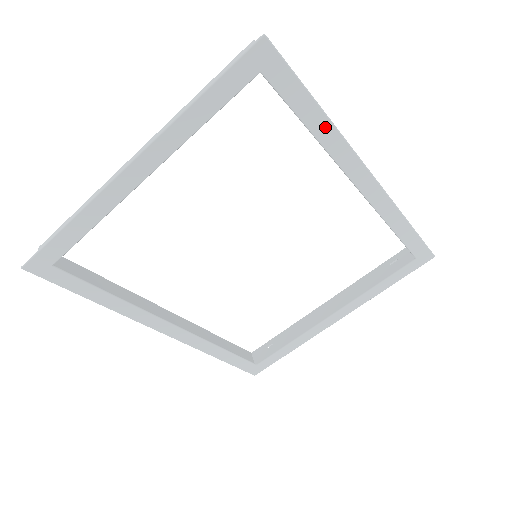
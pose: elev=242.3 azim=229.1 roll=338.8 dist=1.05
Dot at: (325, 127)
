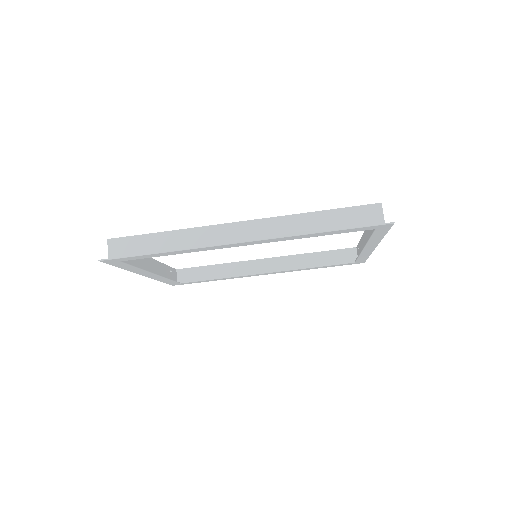
Dot at: (177, 252)
